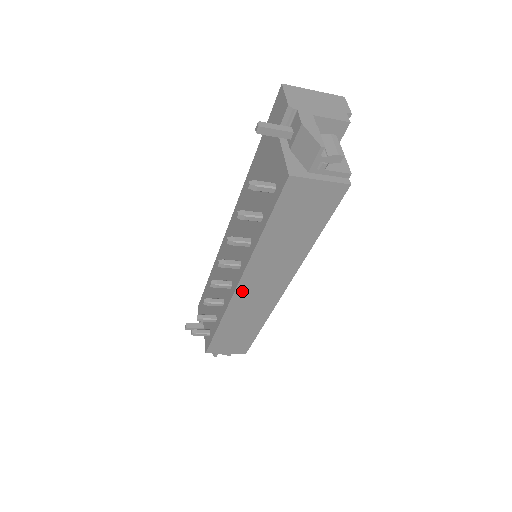
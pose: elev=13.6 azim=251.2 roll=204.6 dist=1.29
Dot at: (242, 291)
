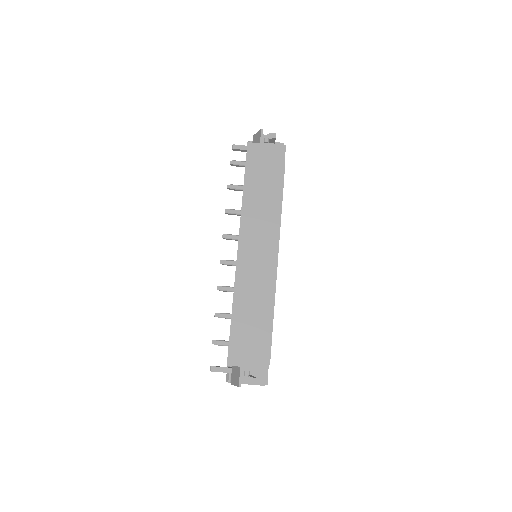
Dot at: (243, 255)
